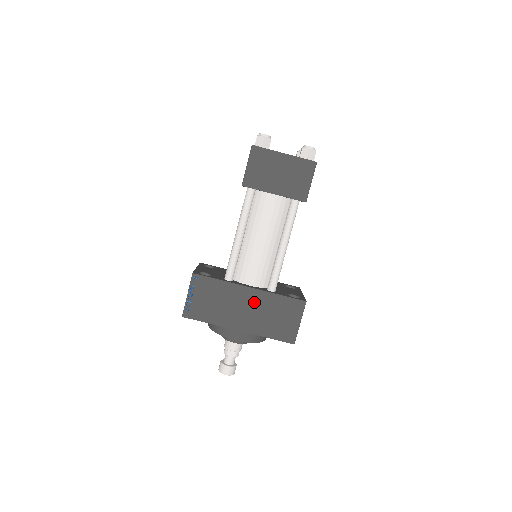
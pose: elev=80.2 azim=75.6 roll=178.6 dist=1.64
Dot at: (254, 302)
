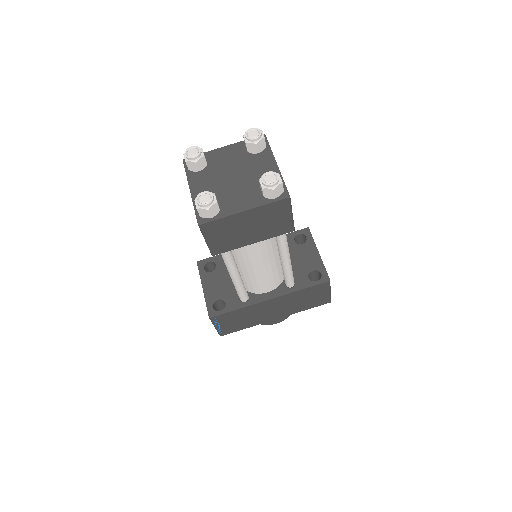
Dot at: (279, 303)
